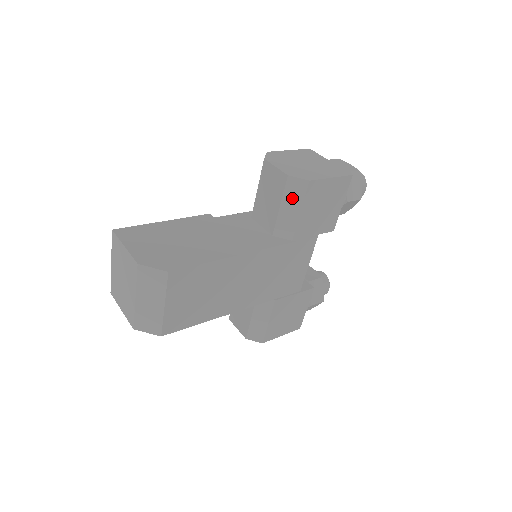
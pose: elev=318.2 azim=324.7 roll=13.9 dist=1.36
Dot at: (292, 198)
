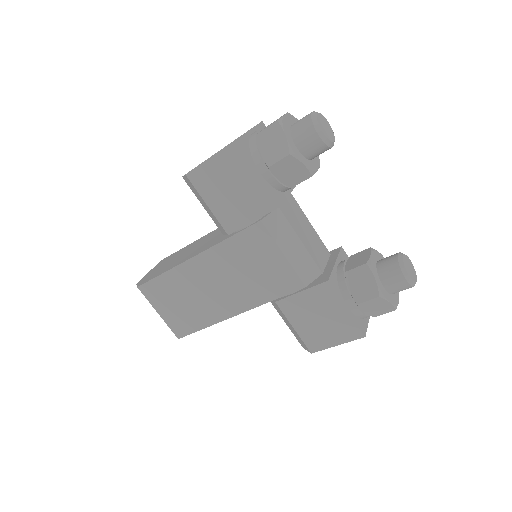
Dot at: (197, 195)
